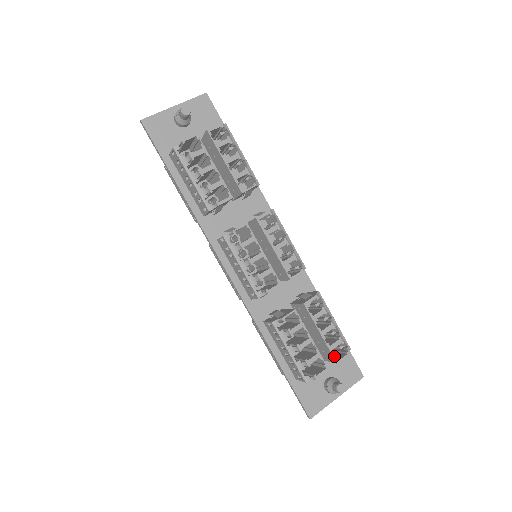
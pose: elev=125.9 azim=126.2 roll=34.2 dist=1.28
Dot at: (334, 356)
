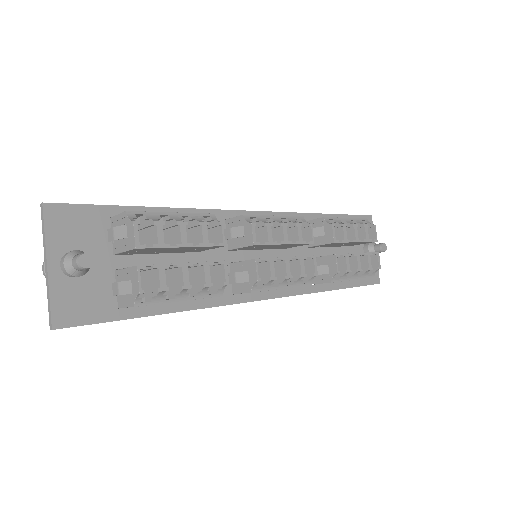
Dot at: occluded
